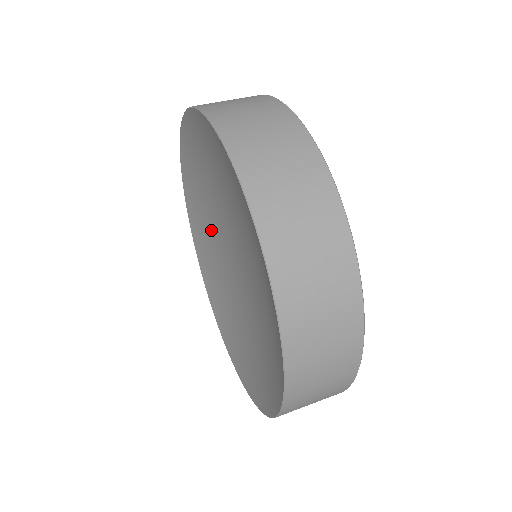
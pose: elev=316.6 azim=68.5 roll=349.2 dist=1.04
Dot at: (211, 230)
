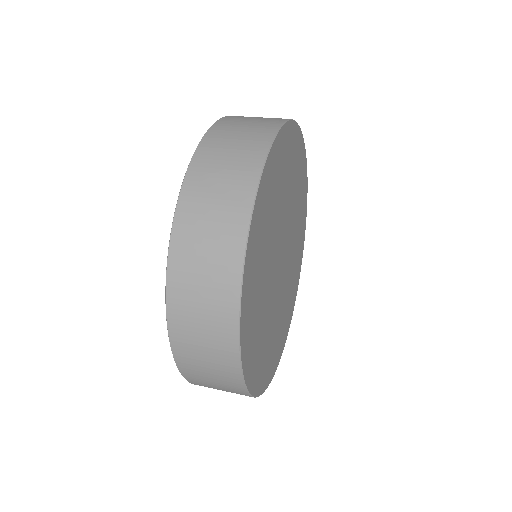
Dot at: occluded
